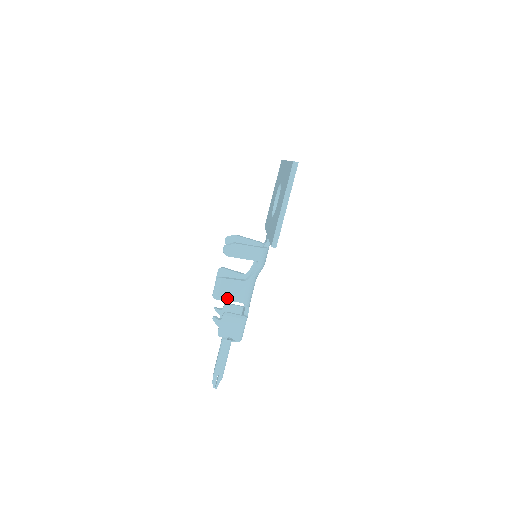
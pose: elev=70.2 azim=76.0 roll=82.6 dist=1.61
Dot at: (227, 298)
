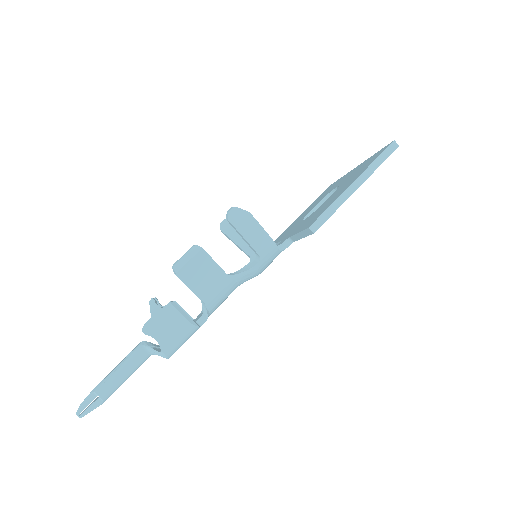
Dot at: (190, 281)
